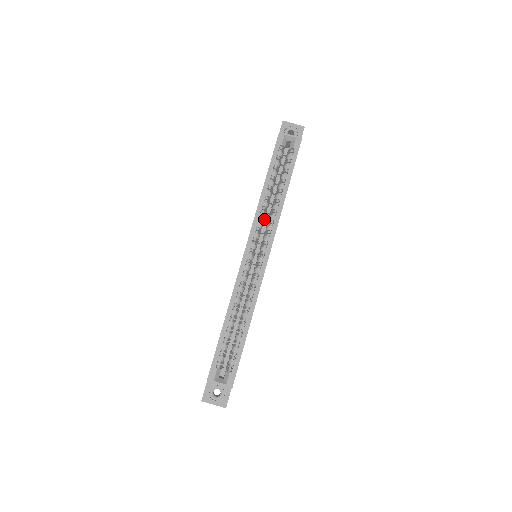
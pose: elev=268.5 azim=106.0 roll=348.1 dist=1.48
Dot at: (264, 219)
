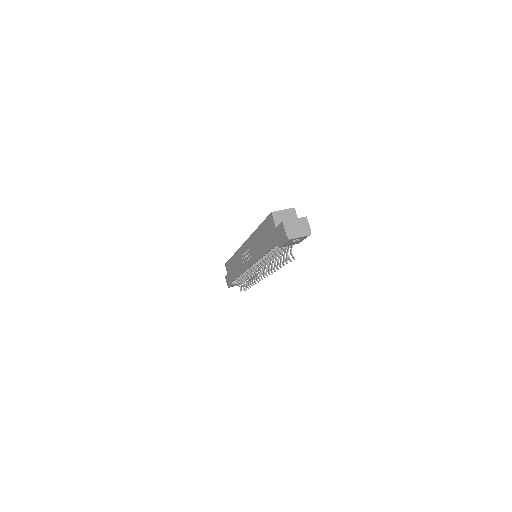
Dot at: occluded
